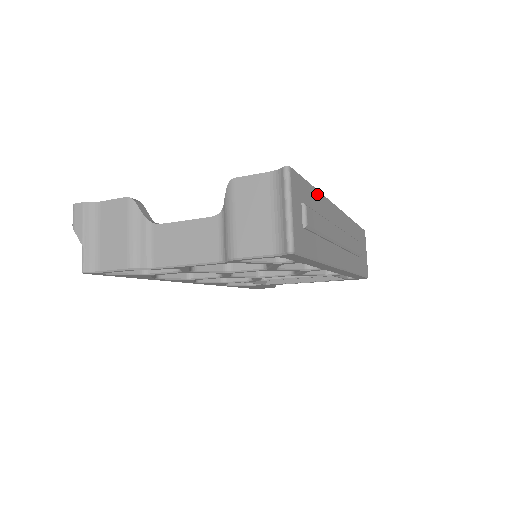
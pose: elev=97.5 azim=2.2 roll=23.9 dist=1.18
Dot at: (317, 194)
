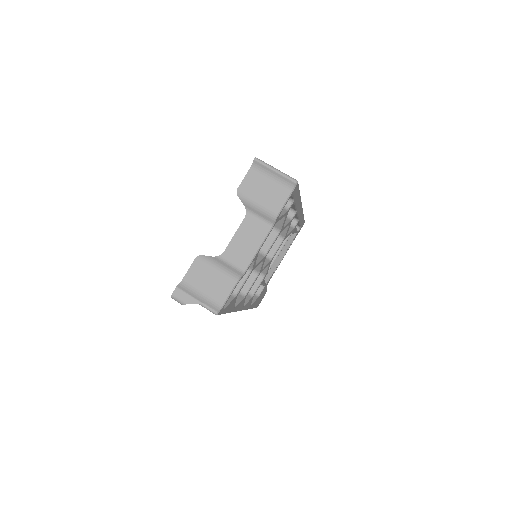
Dot at: occluded
